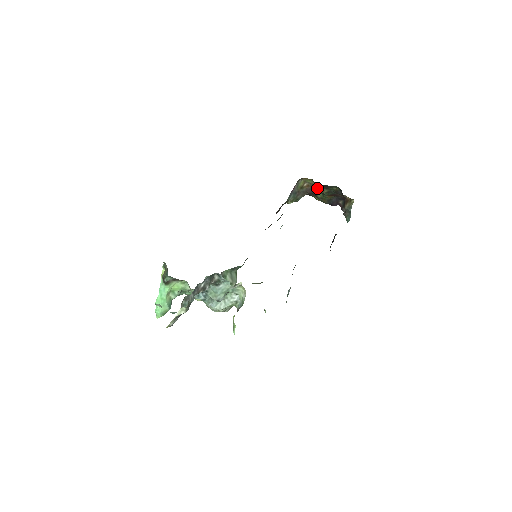
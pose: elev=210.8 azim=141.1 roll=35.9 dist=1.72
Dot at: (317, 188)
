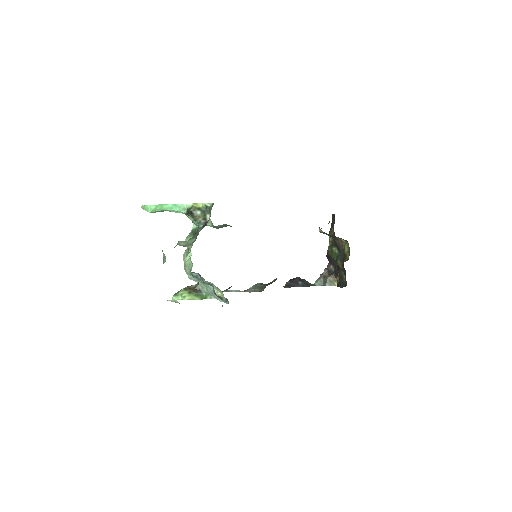
Dot at: (341, 251)
